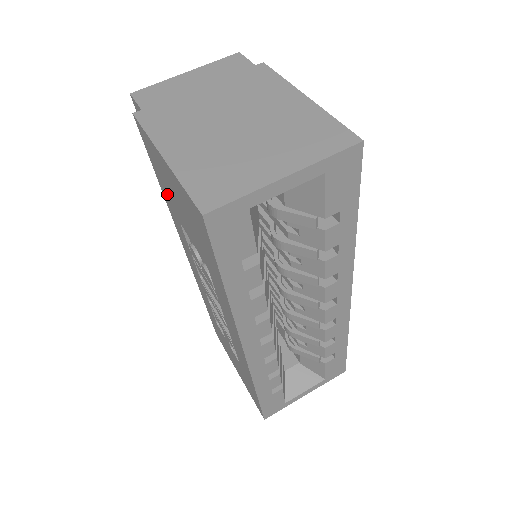
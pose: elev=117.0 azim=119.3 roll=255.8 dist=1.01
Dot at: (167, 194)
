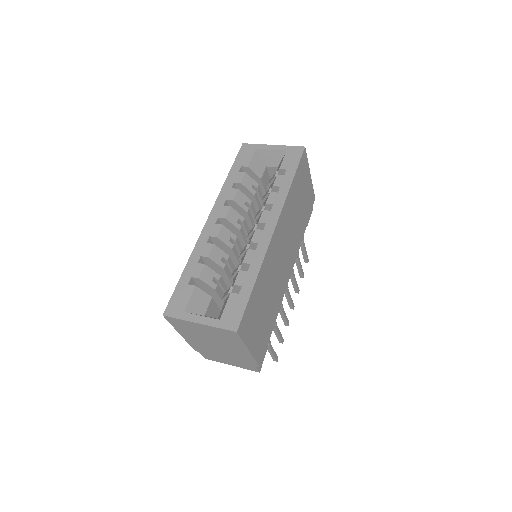
Dot at: occluded
